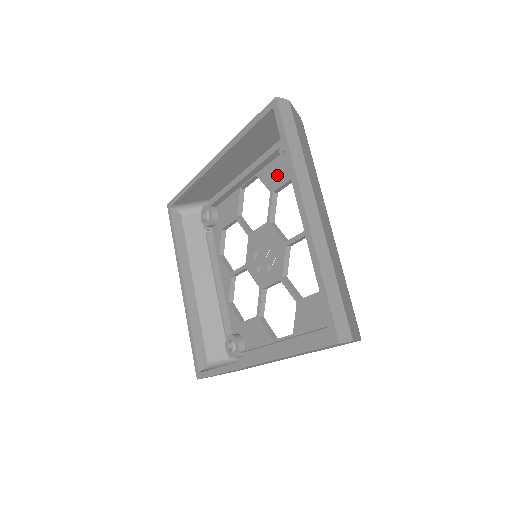
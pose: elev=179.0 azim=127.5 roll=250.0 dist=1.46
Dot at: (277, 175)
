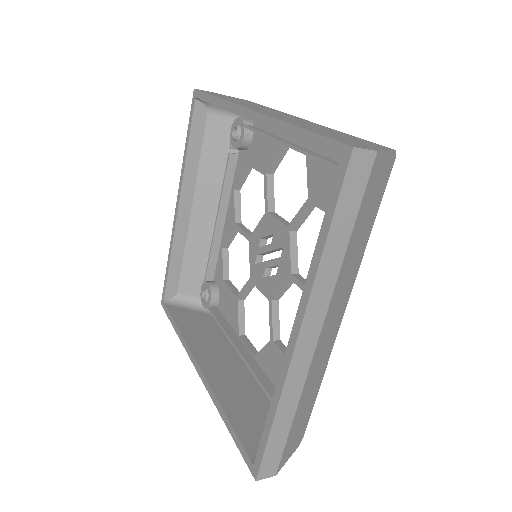
Dot at: (325, 190)
